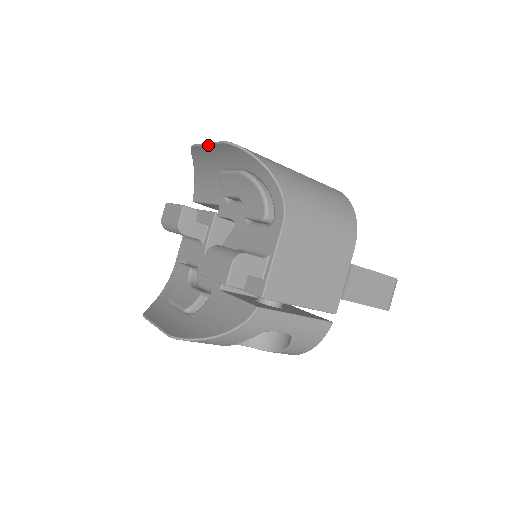
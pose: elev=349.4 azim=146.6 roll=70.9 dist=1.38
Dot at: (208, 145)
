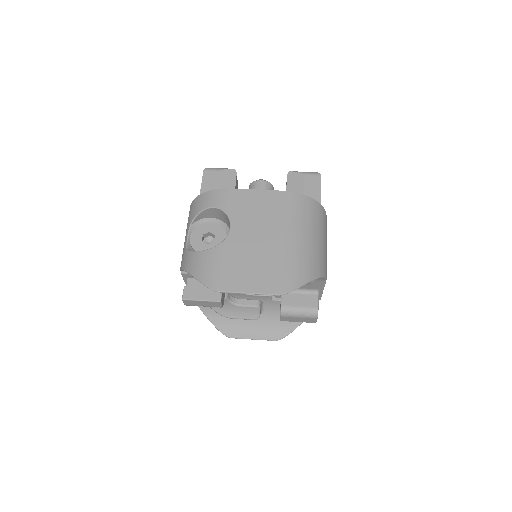
Dot at: occluded
